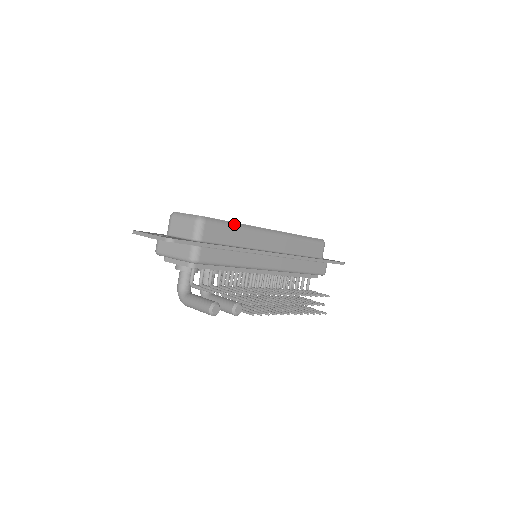
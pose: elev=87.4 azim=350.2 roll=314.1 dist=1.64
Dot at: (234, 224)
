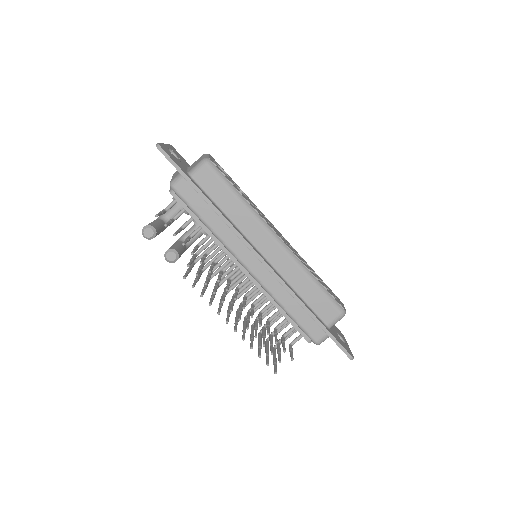
Dot at: (238, 193)
